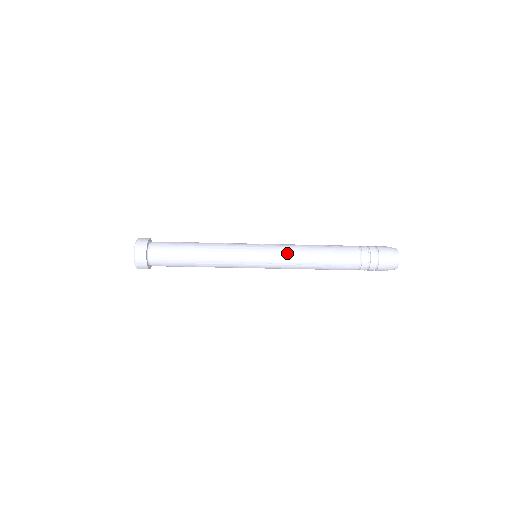
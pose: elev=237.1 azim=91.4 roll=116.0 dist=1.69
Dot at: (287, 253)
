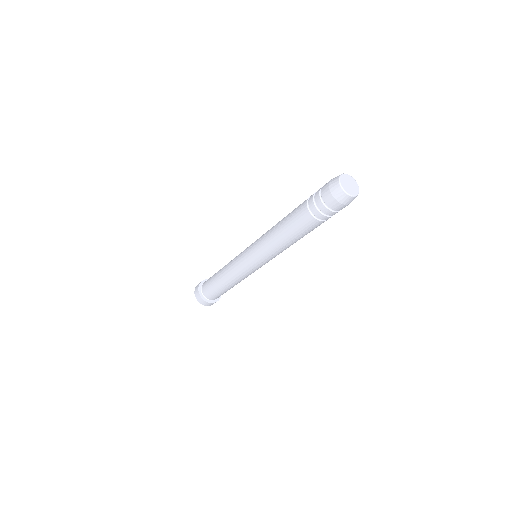
Dot at: (264, 249)
